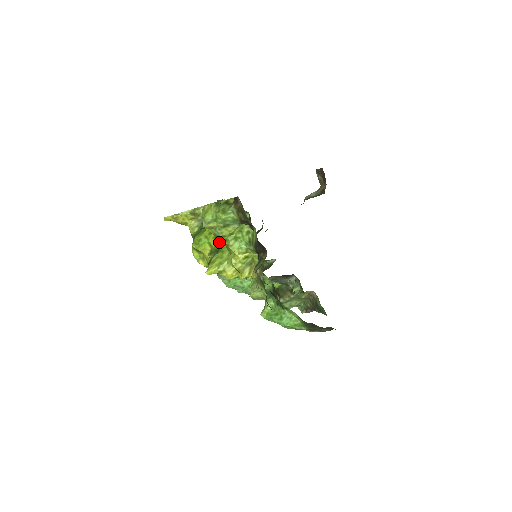
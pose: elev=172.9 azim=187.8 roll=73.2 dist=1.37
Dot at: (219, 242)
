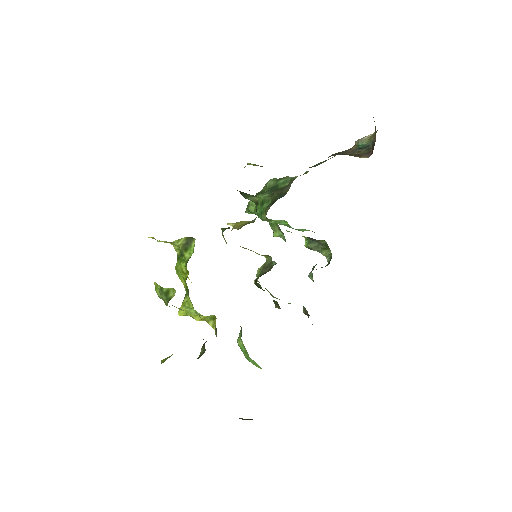
Dot at: occluded
